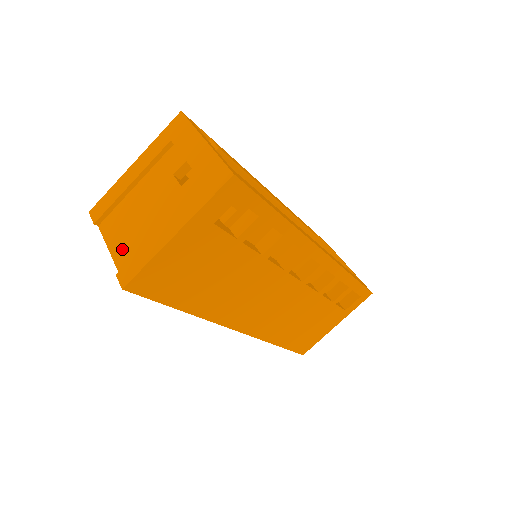
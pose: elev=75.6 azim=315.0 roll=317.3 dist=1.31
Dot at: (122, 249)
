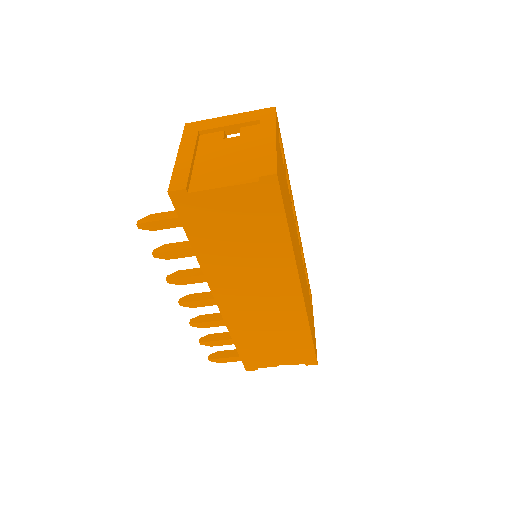
Dot at: (237, 177)
